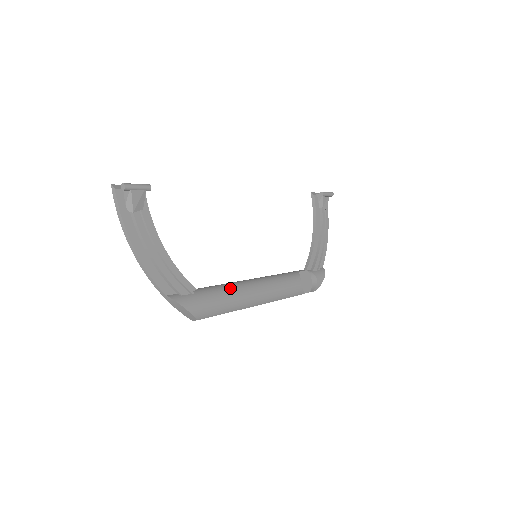
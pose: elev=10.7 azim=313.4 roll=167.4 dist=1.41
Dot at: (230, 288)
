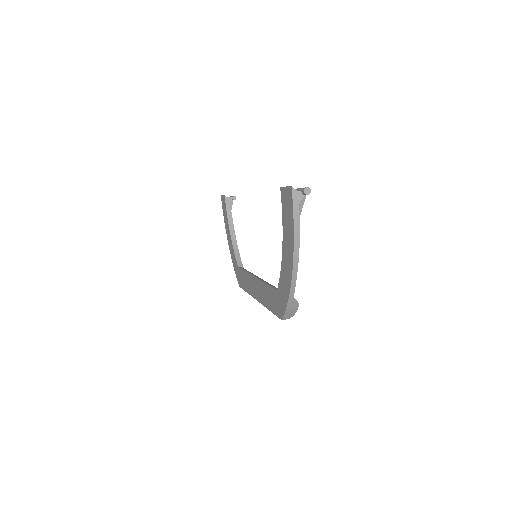
Dot at: occluded
